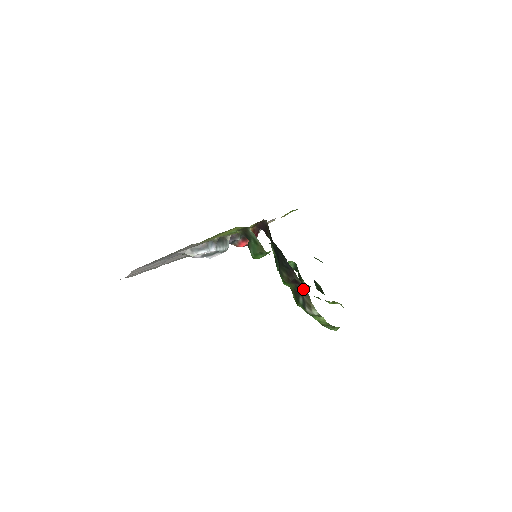
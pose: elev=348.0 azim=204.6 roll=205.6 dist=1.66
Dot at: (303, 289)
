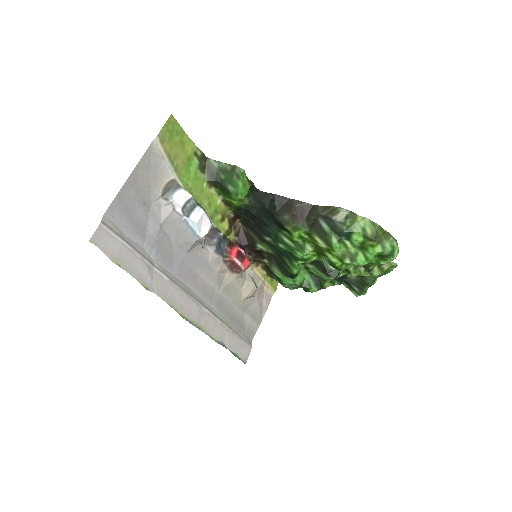
Dot at: (313, 210)
